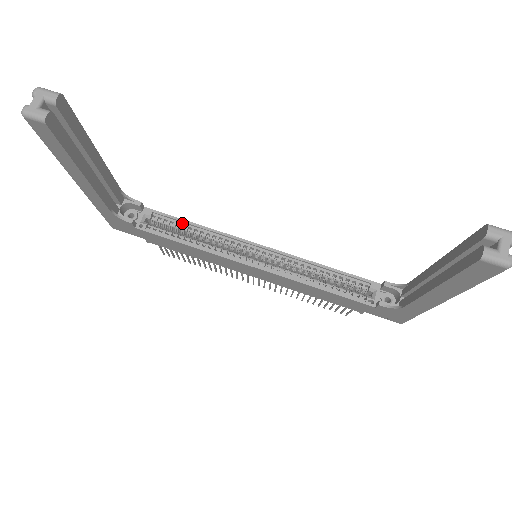
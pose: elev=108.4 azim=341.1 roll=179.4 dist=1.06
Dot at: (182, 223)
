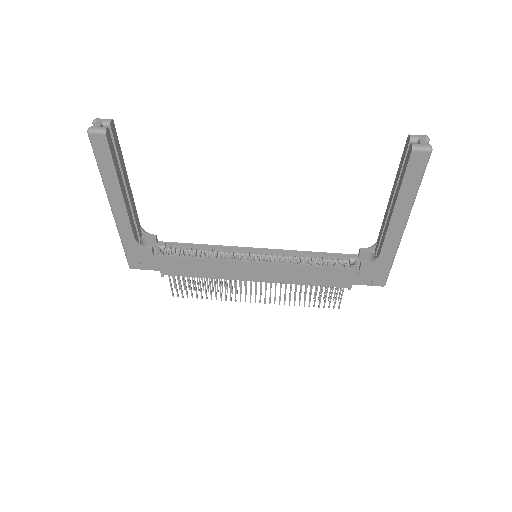
Dot at: (191, 247)
